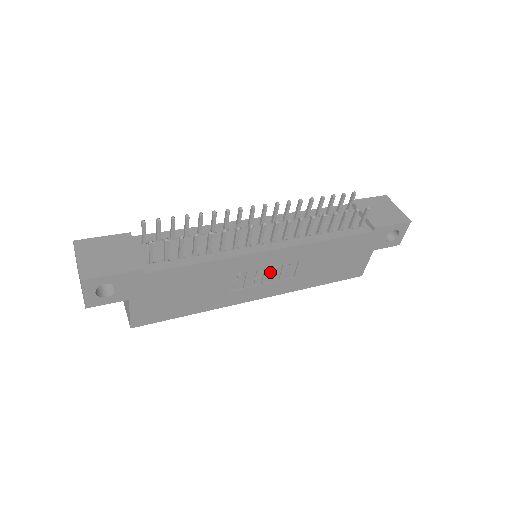
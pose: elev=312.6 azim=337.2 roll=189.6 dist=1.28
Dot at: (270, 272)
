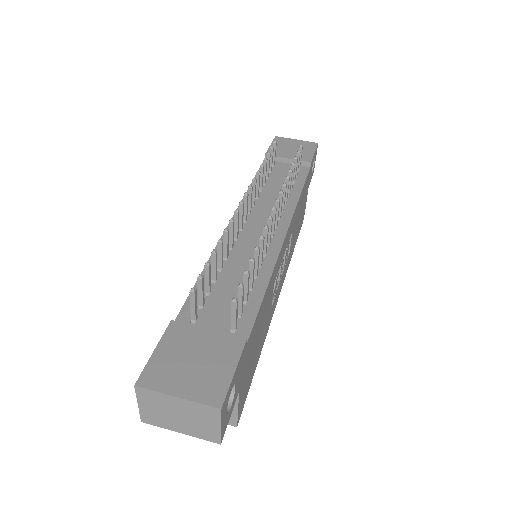
Dot at: occluded
